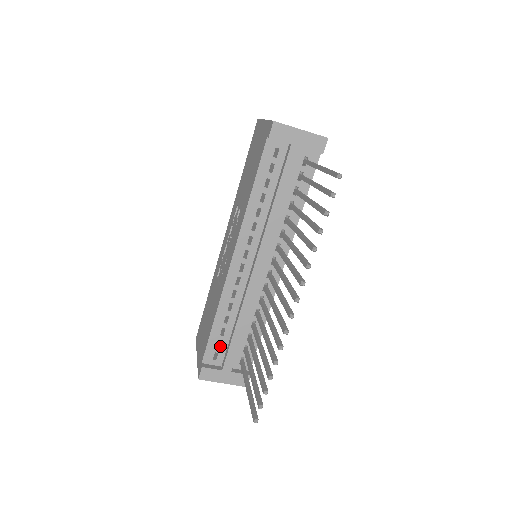
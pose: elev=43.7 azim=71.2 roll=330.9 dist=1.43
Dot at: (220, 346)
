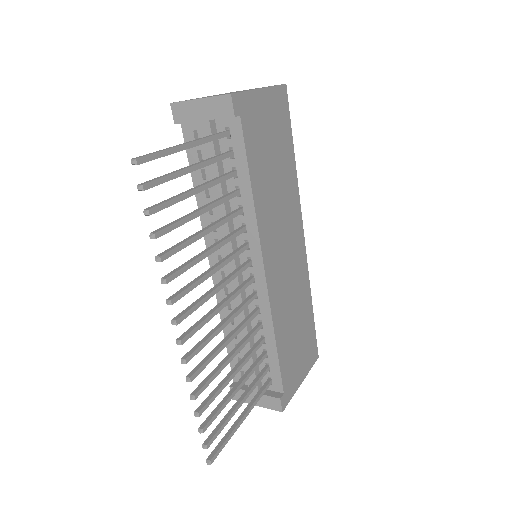
Dot at: occluded
